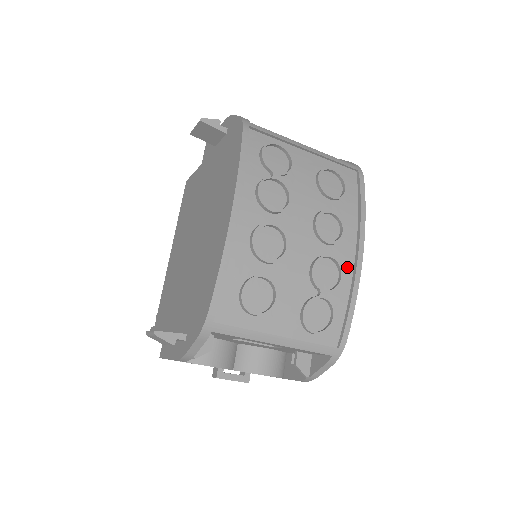
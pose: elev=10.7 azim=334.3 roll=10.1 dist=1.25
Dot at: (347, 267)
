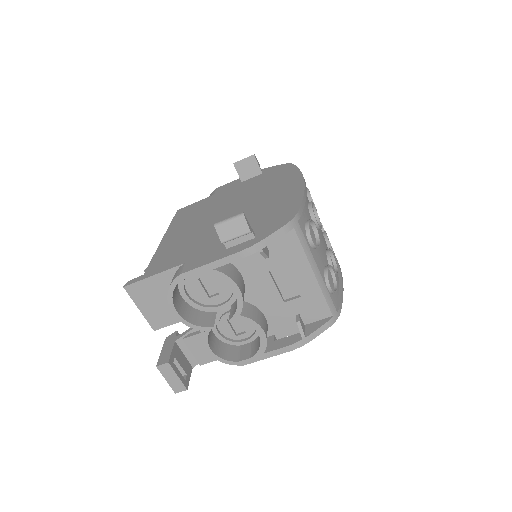
Dot at: occluded
